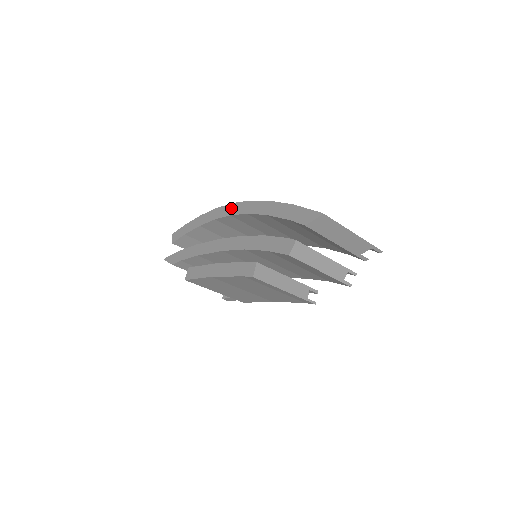
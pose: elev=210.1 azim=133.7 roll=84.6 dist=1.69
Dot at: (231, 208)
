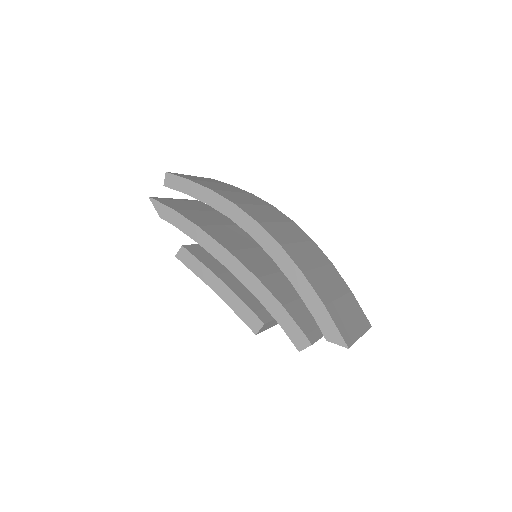
Dot at: (254, 227)
